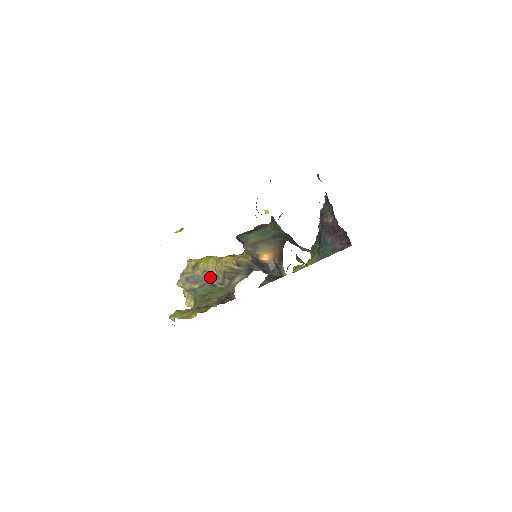
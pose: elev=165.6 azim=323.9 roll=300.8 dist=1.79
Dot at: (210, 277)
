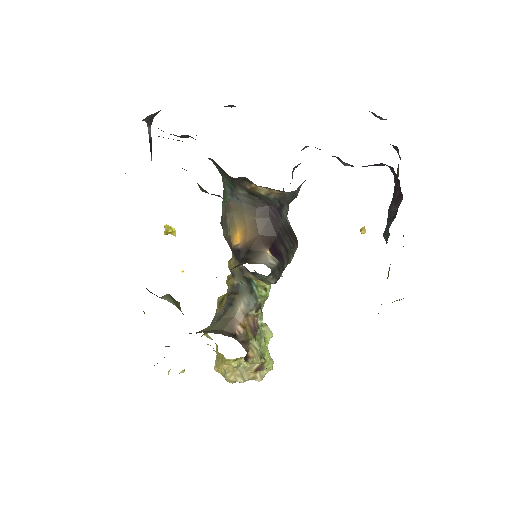
Dot at: occluded
